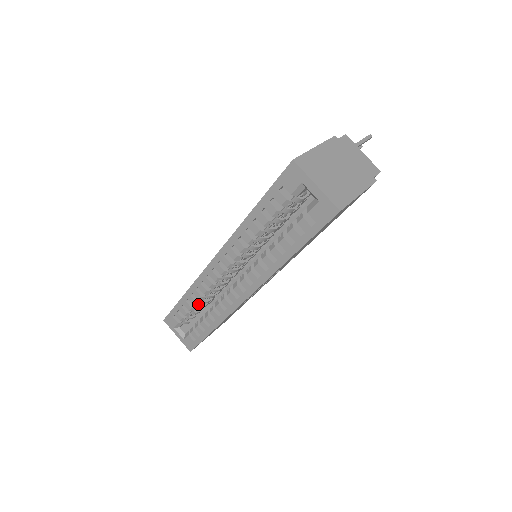
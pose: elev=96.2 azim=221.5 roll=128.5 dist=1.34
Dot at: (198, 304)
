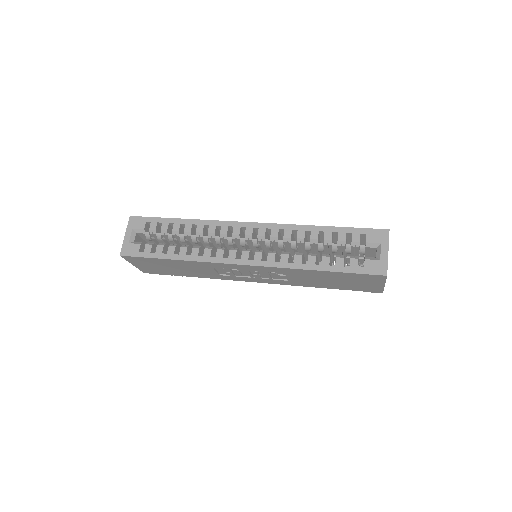
Dot at: (187, 234)
